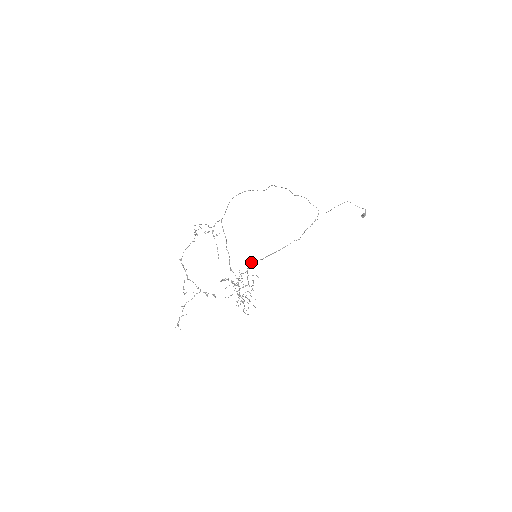
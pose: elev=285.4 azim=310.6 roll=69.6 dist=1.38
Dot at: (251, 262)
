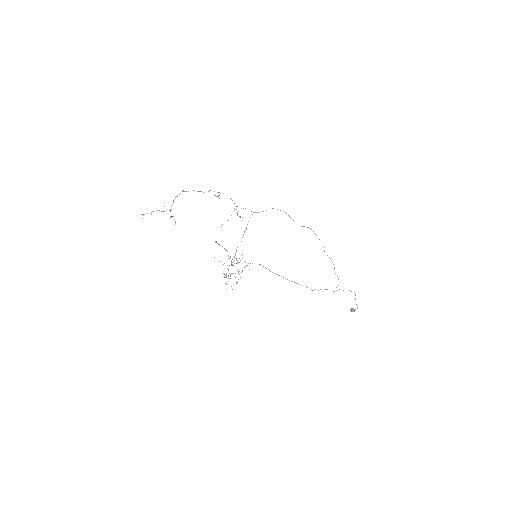
Dot at: (260, 264)
